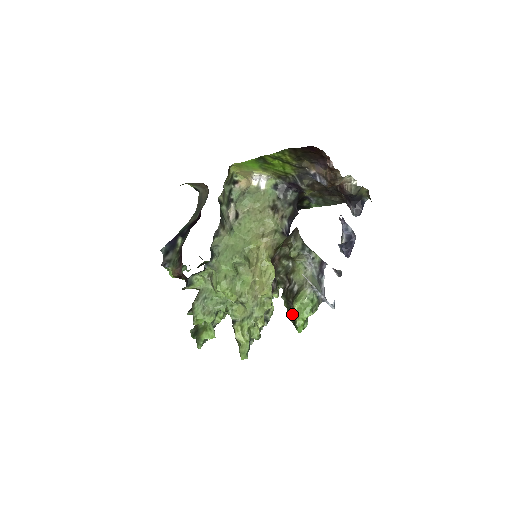
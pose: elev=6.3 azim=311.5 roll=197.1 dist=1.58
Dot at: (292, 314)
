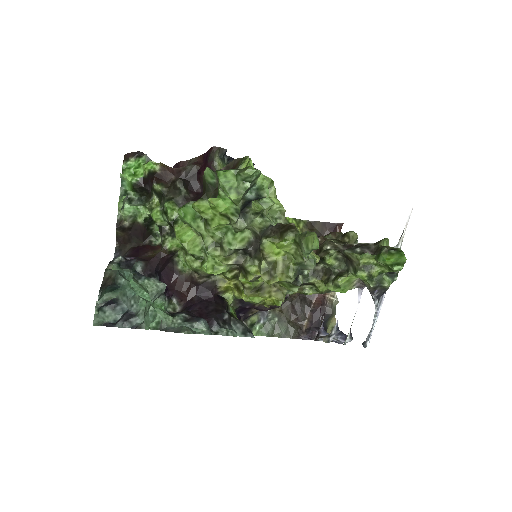
Dot at: (384, 246)
